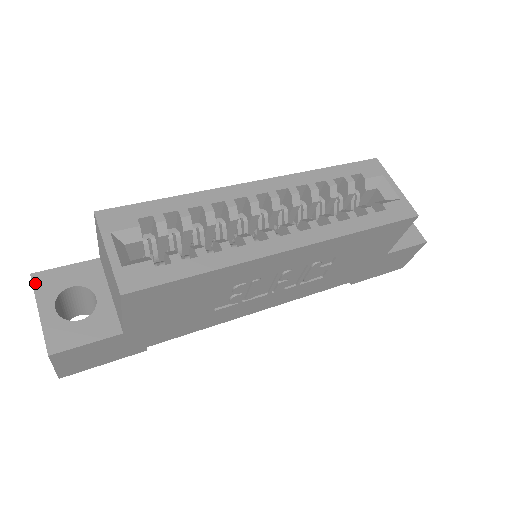
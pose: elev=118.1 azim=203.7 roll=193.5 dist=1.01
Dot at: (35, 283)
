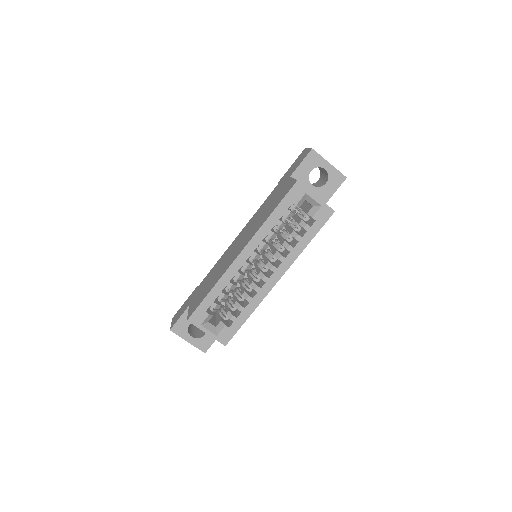
Dot at: (175, 332)
